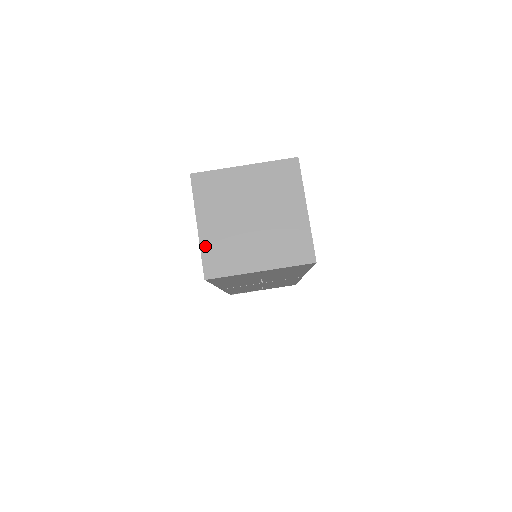
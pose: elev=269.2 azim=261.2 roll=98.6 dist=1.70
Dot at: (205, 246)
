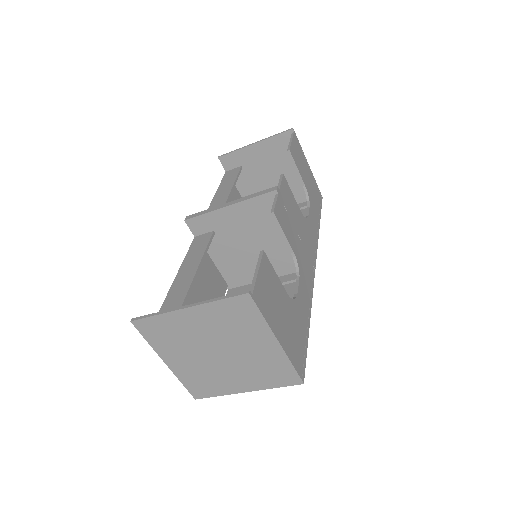
Dot at: (182, 377)
